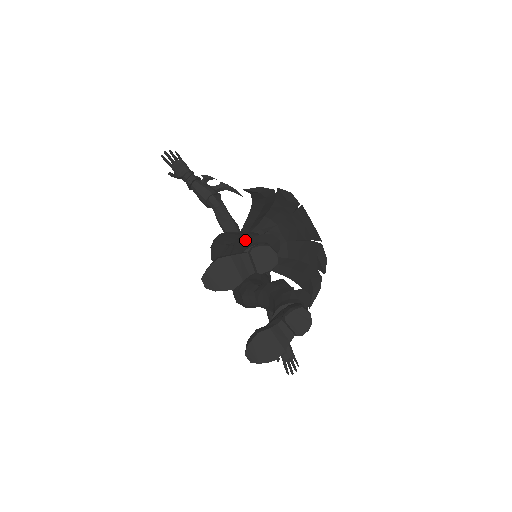
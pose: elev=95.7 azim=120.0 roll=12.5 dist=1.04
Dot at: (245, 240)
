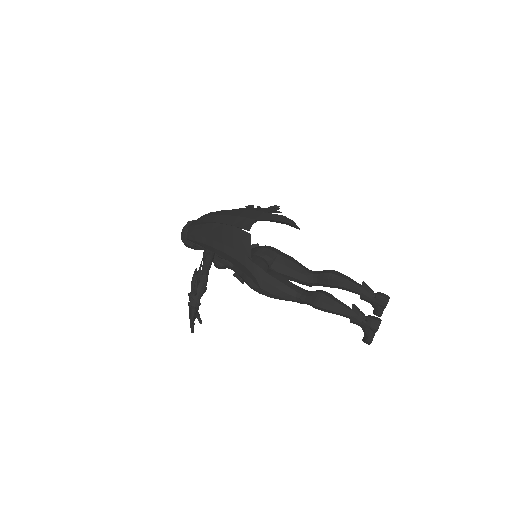
Dot at: occluded
